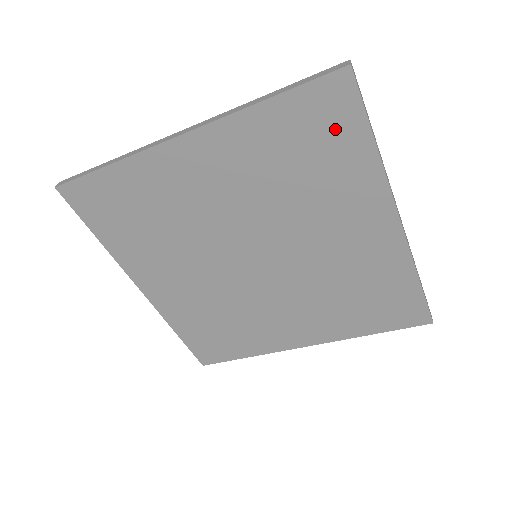
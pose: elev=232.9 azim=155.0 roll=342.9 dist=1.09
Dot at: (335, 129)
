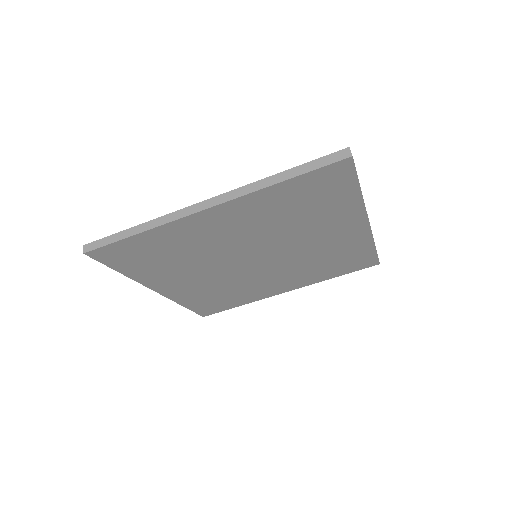
Dot at: (333, 189)
